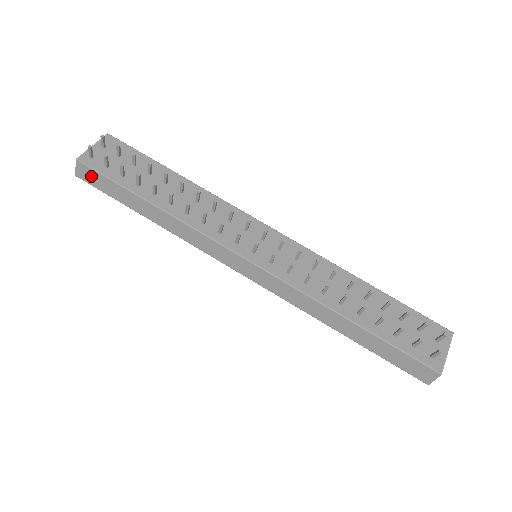
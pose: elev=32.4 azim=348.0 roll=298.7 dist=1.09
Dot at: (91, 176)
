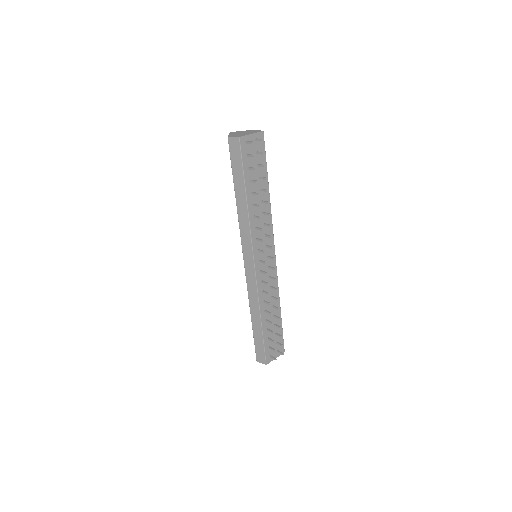
Dot at: (235, 150)
